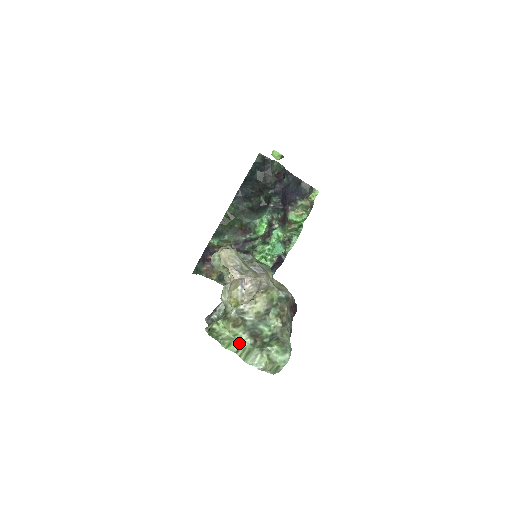
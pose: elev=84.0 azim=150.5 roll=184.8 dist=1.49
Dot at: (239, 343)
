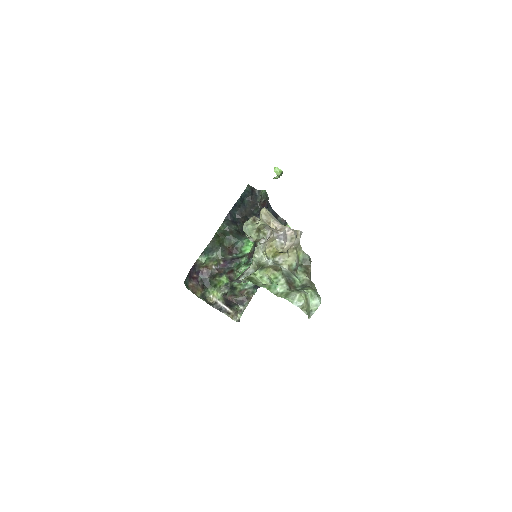
Dot at: (276, 289)
